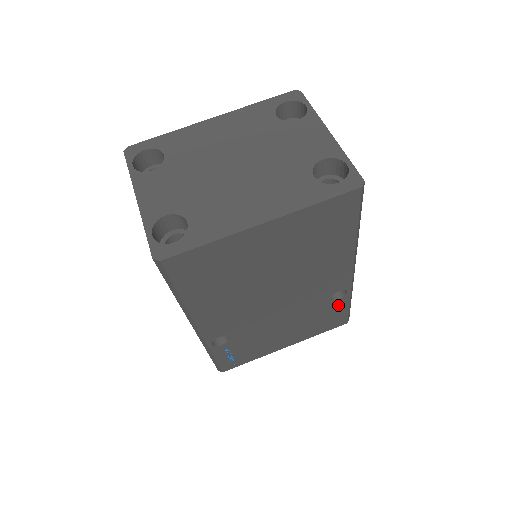
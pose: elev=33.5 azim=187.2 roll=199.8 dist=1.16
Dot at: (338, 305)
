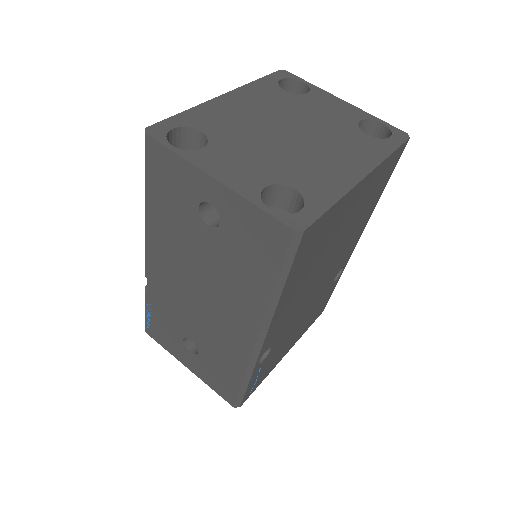
Dot at: (331, 288)
